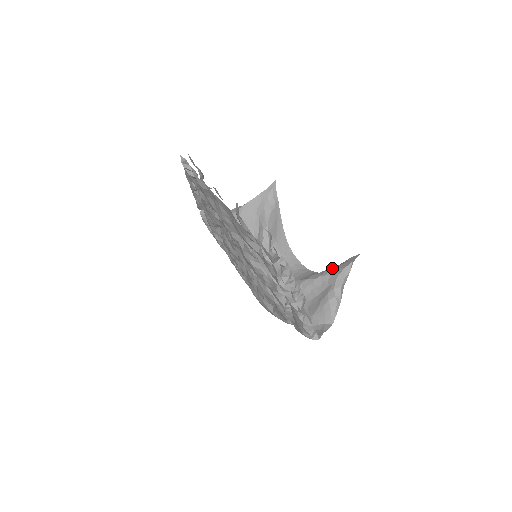
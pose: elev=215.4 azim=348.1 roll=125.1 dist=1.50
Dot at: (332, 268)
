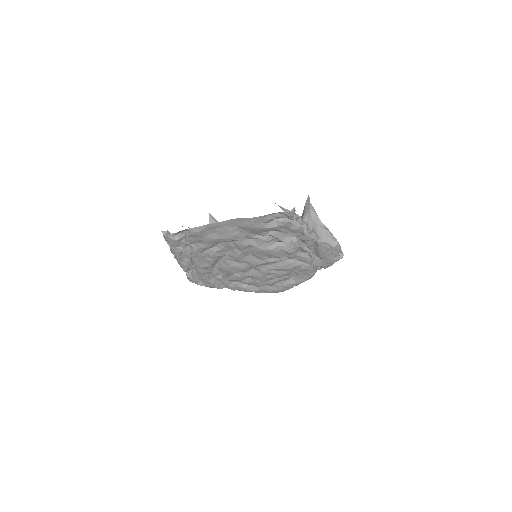
Dot at: (302, 218)
